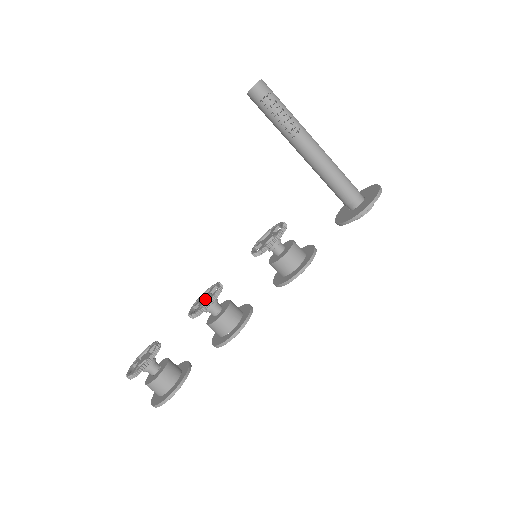
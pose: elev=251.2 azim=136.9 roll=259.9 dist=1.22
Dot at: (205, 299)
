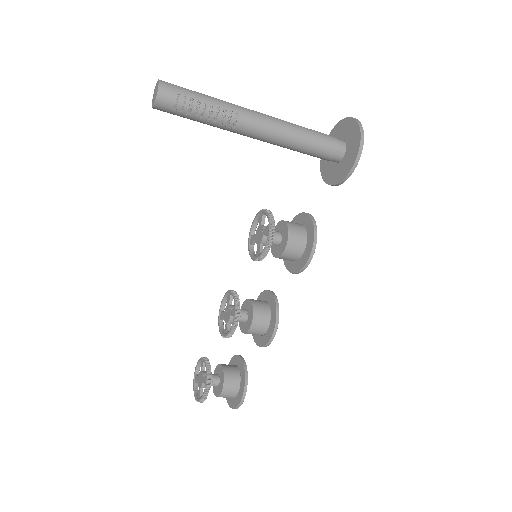
Dot at: (228, 315)
